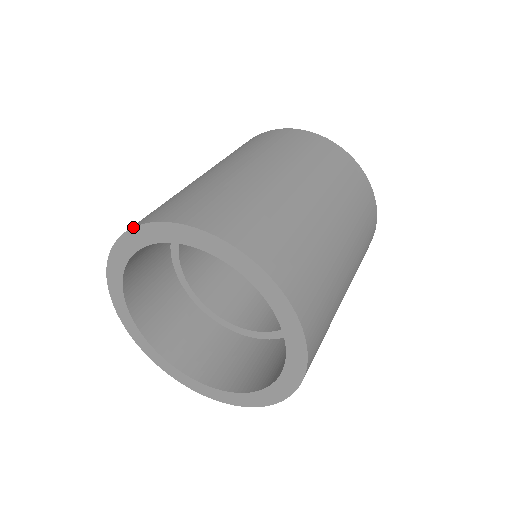
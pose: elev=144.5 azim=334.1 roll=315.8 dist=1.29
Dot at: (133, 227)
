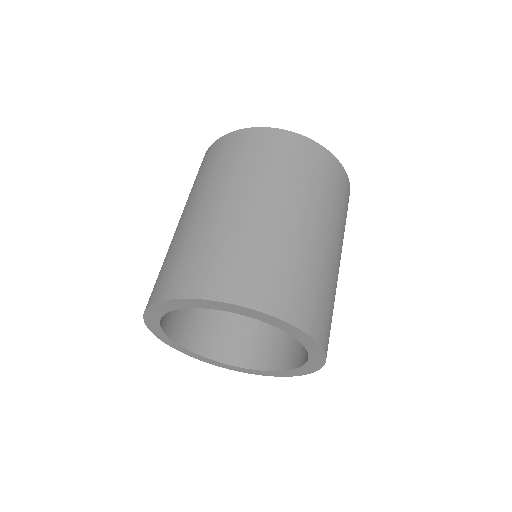
Dot at: (277, 318)
